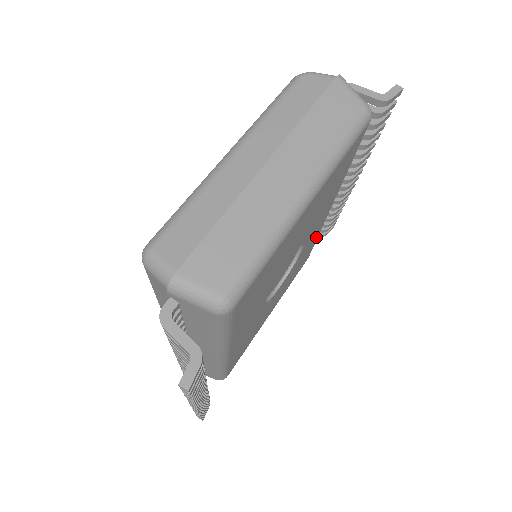
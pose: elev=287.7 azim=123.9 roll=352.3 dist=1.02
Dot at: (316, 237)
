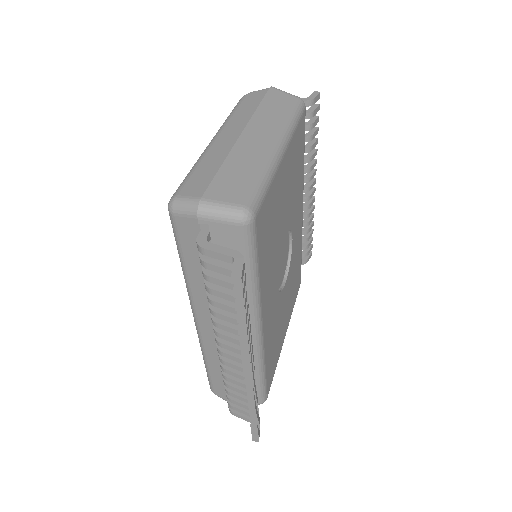
Dot at: (300, 248)
